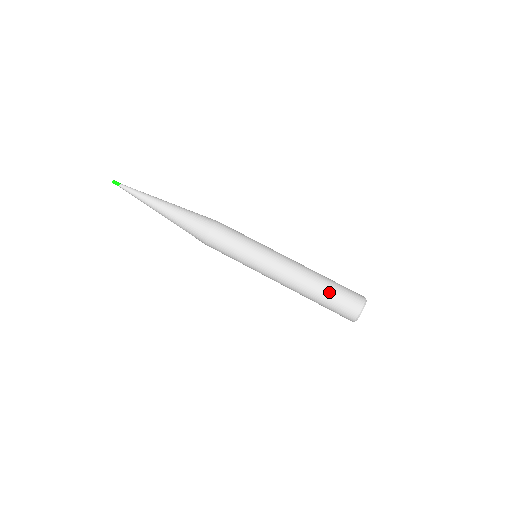
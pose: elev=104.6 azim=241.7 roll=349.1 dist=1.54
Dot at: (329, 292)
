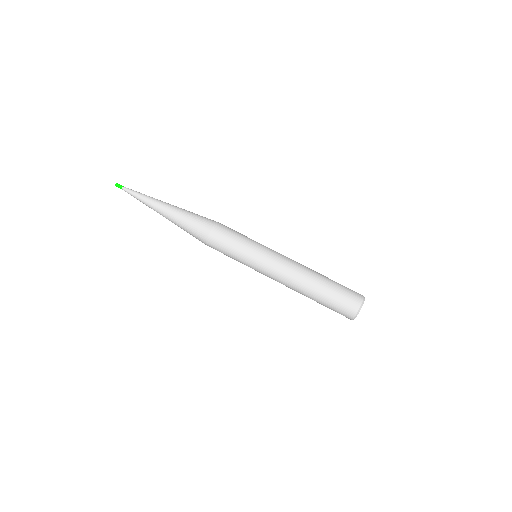
Dot at: (329, 288)
